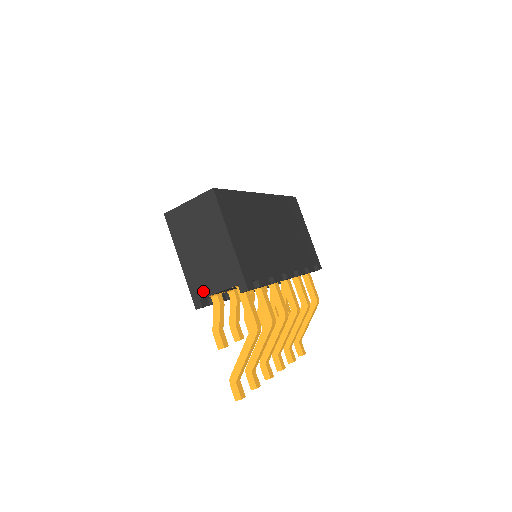
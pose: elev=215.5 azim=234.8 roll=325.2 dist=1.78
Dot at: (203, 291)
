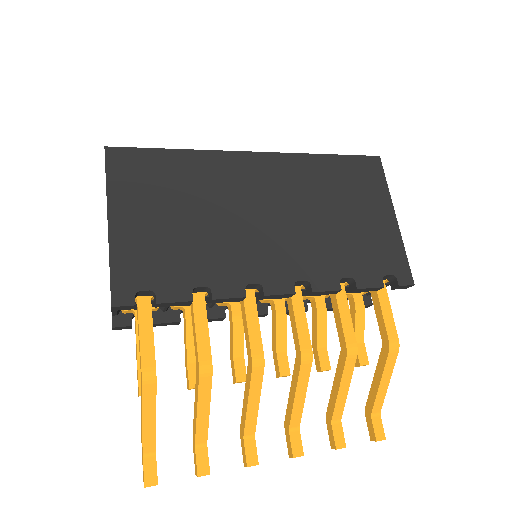
Dot at: occluded
